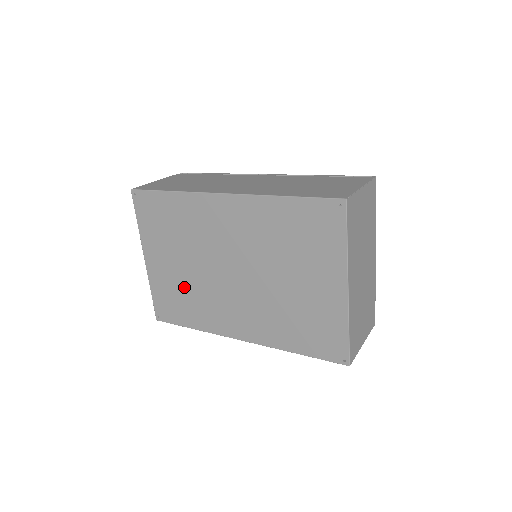
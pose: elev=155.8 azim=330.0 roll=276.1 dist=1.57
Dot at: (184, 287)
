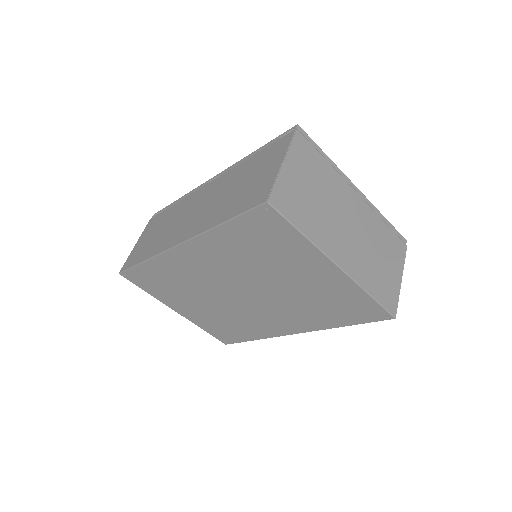
Dot at: (220, 318)
